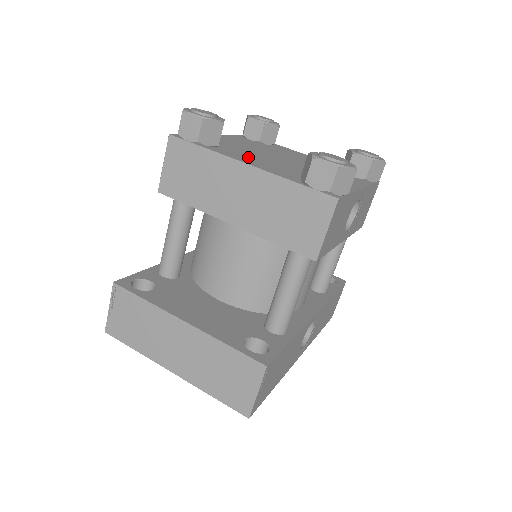
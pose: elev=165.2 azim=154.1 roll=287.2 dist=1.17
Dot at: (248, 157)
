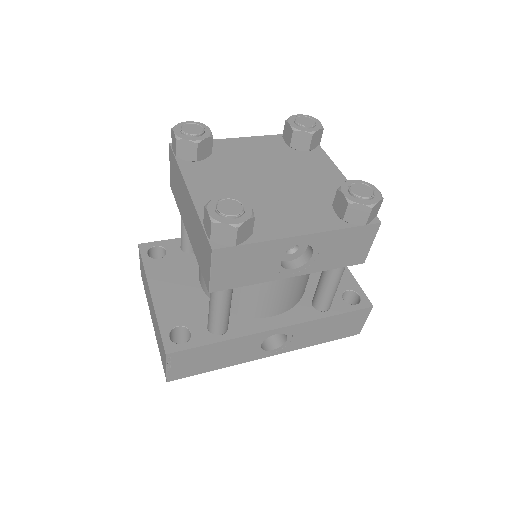
Dot at: (212, 178)
